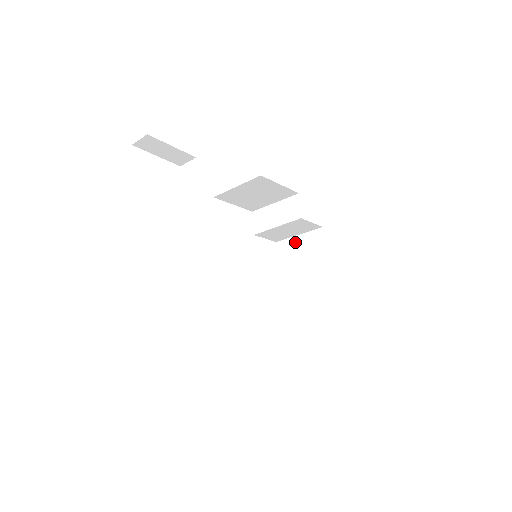
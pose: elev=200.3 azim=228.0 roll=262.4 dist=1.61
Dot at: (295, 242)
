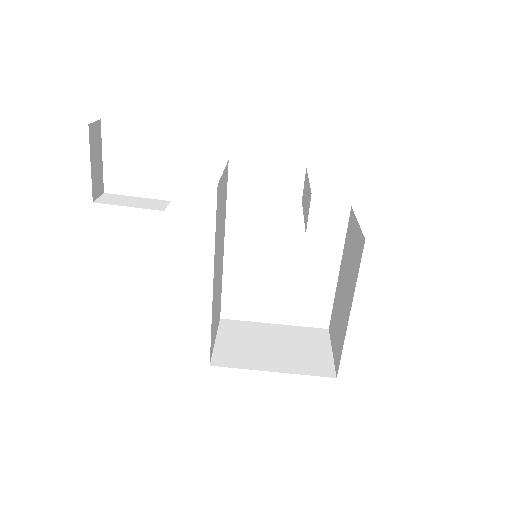
Dot at: (354, 228)
